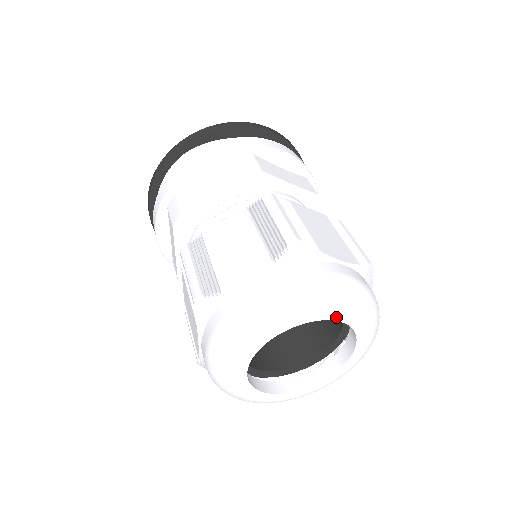
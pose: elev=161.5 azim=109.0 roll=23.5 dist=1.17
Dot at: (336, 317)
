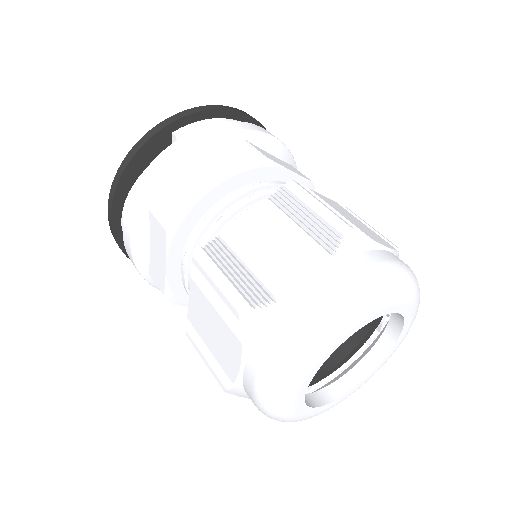
Dot at: (403, 333)
